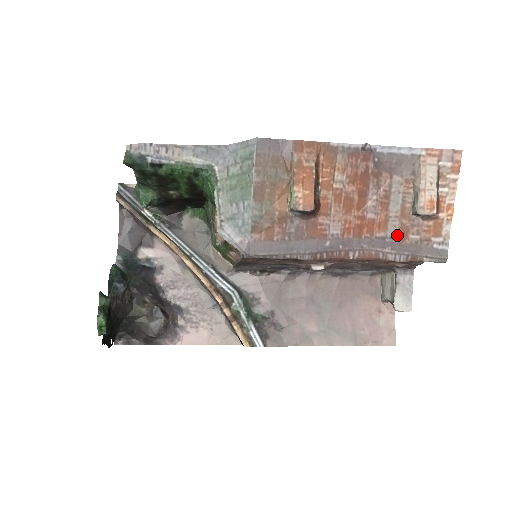
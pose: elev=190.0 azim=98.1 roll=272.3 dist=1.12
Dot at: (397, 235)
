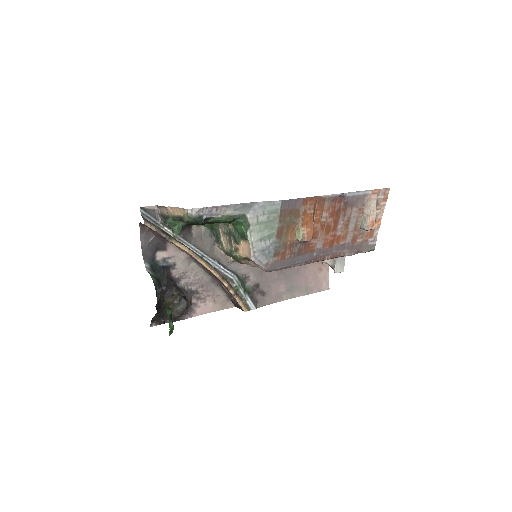
Dot at: (351, 241)
